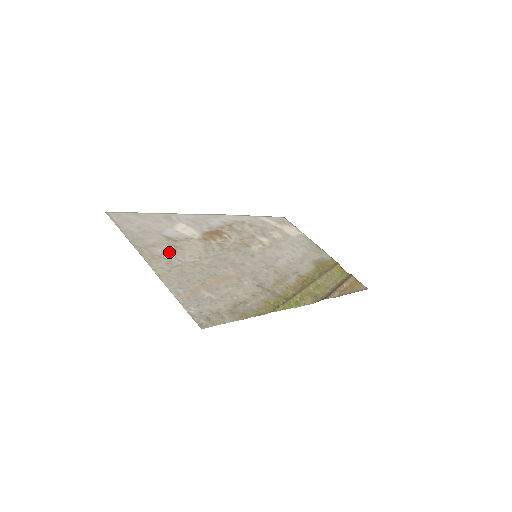
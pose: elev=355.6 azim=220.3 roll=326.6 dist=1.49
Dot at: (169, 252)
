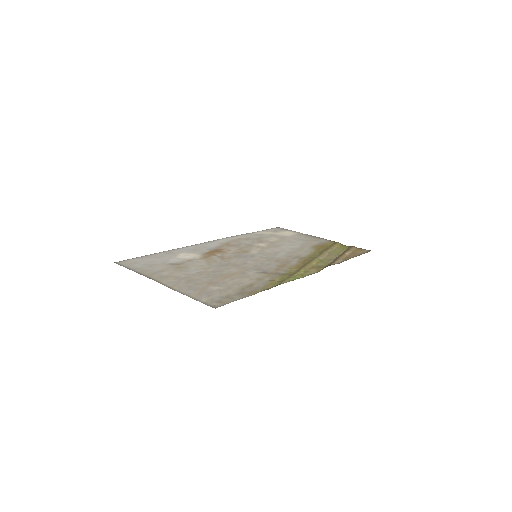
Dot at: (175, 272)
